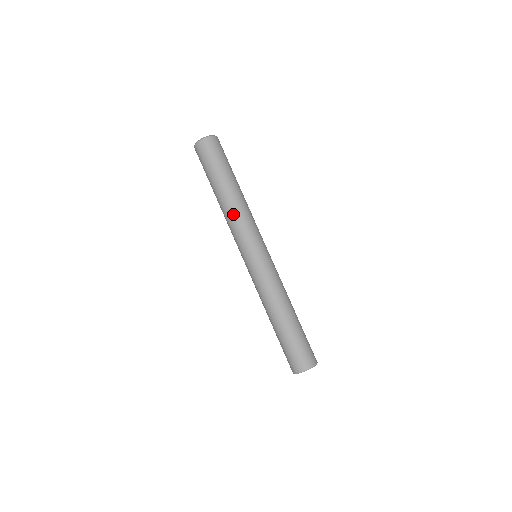
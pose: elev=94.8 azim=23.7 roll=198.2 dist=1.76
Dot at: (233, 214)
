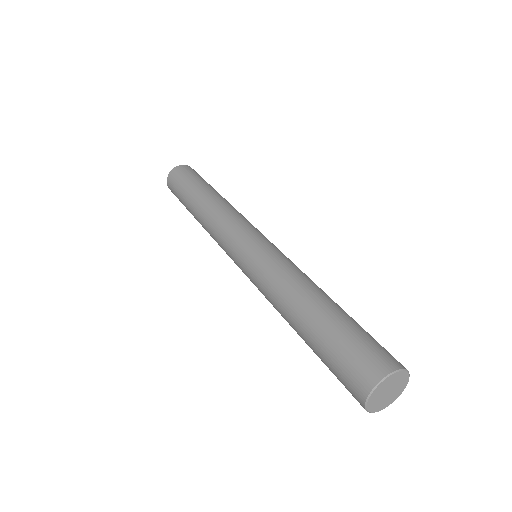
Dot at: (208, 222)
